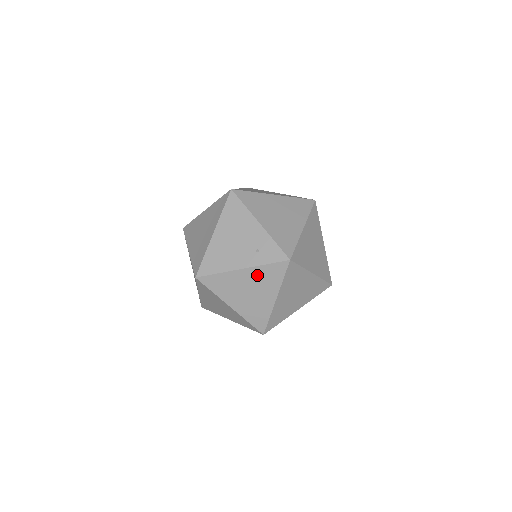
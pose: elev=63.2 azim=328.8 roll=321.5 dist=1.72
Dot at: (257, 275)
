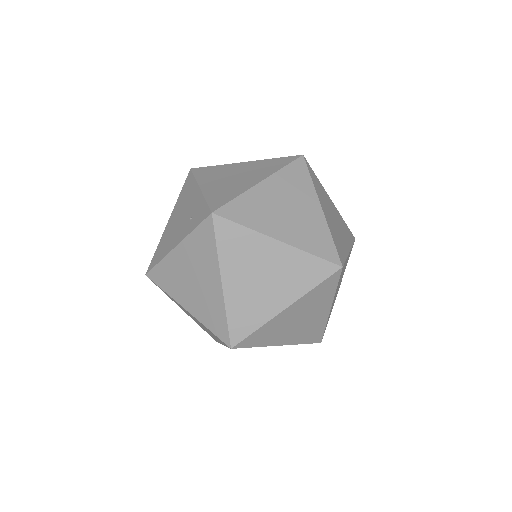
Dot at: (191, 250)
